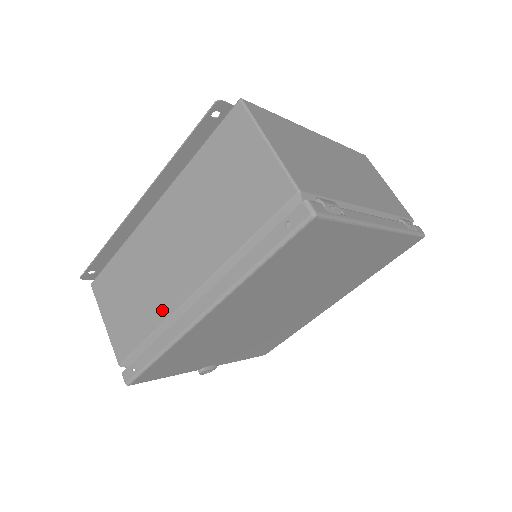
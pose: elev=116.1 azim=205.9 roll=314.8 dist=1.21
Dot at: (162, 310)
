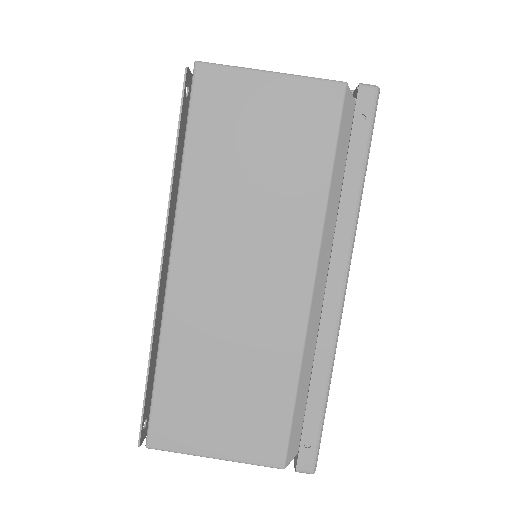
Dot at: (289, 344)
